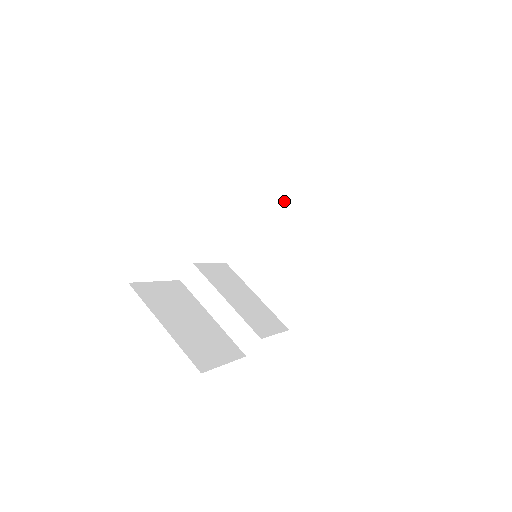
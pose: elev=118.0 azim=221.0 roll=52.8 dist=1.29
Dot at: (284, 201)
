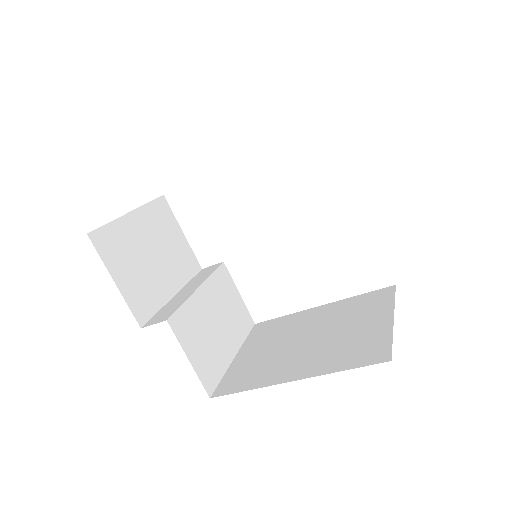
Dot at: (355, 300)
